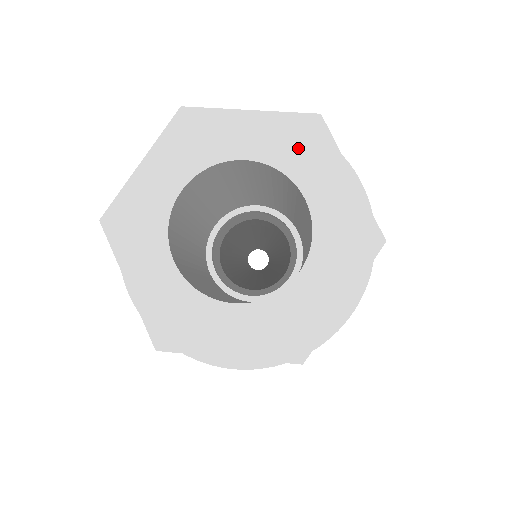
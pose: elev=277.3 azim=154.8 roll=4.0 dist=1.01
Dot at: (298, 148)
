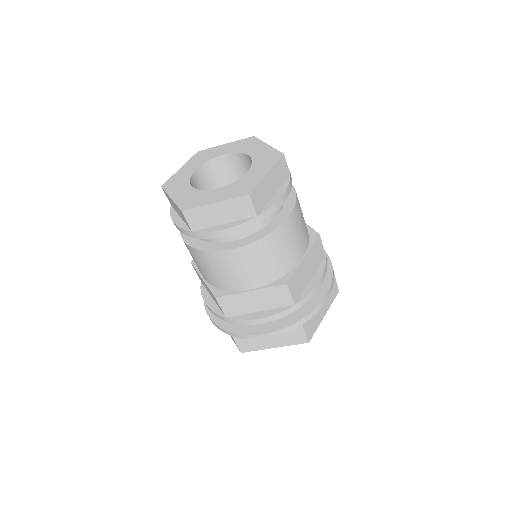
Dot at: (245, 145)
